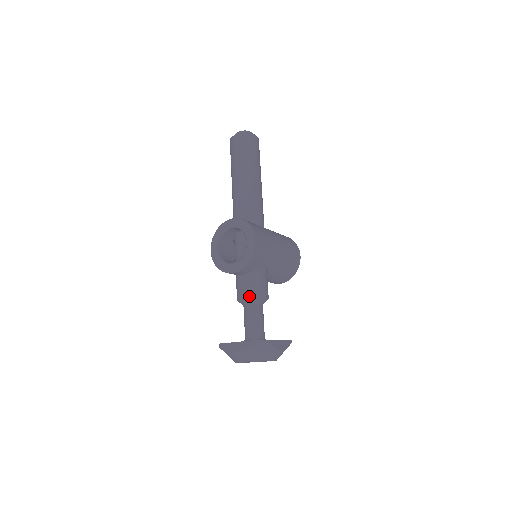
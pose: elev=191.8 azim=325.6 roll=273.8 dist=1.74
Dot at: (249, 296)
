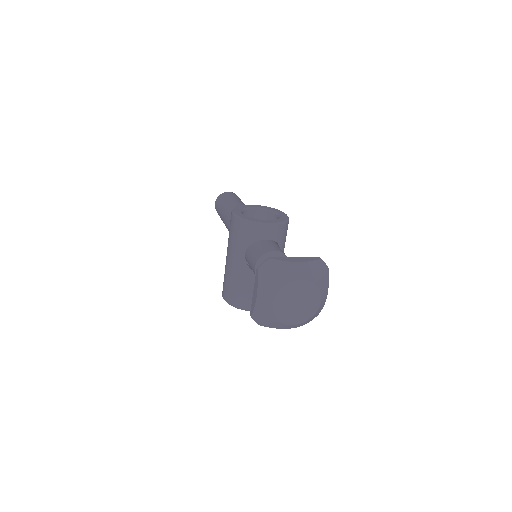
Dot at: (281, 251)
